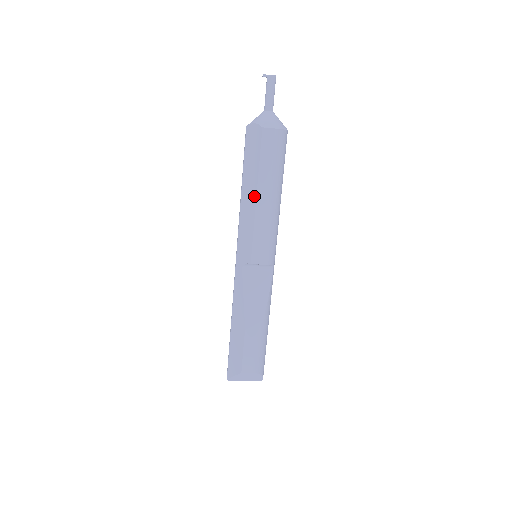
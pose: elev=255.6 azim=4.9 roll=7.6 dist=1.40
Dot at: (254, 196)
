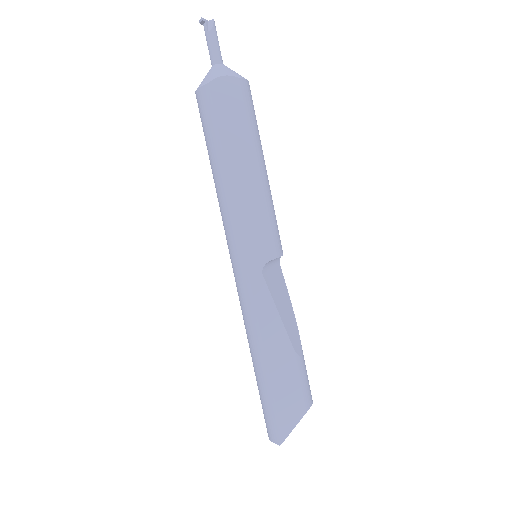
Dot at: (253, 169)
